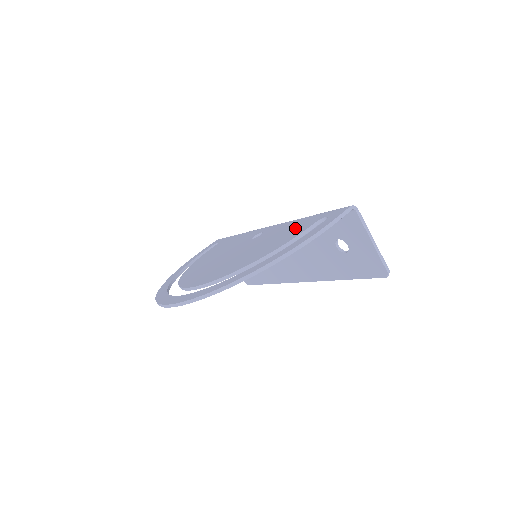
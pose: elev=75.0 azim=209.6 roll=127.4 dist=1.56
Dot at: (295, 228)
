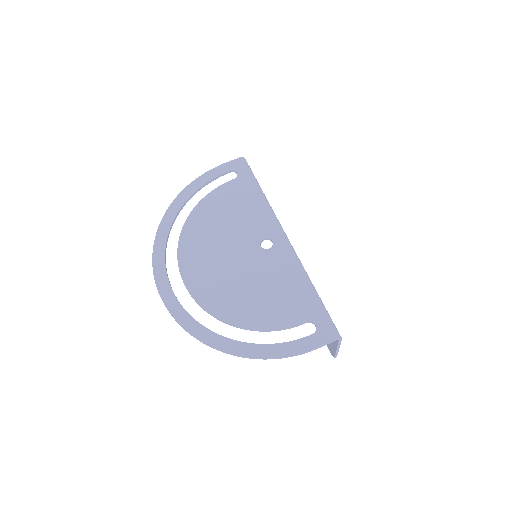
Dot at: (291, 302)
